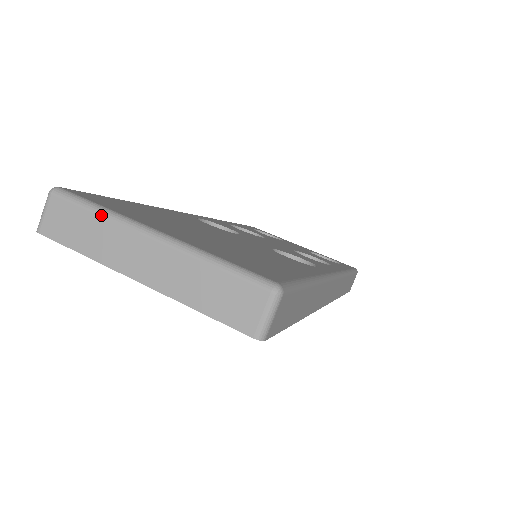
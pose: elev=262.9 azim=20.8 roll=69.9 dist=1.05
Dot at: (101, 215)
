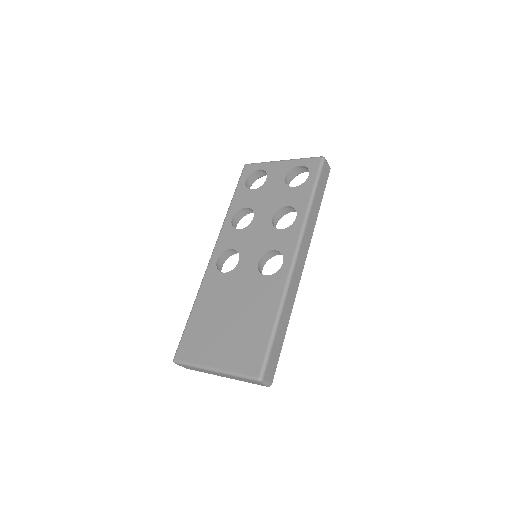
Dot at: (195, 368)
